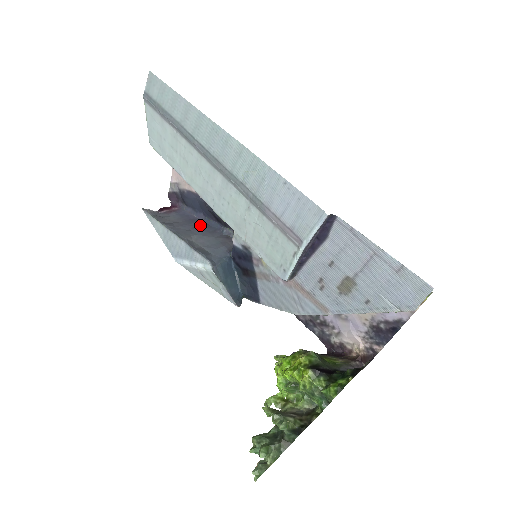
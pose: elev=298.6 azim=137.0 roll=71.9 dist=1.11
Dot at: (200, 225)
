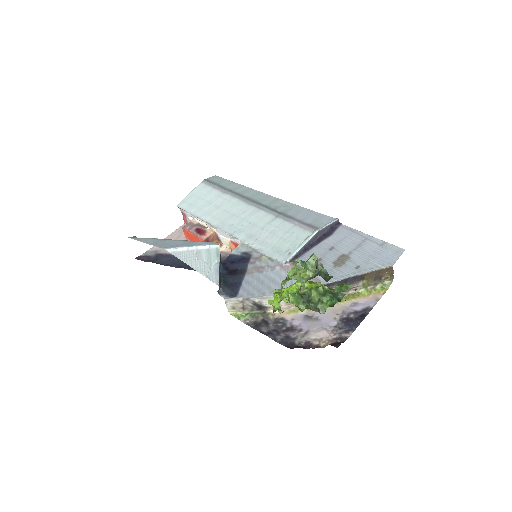
Dot at: occluded
